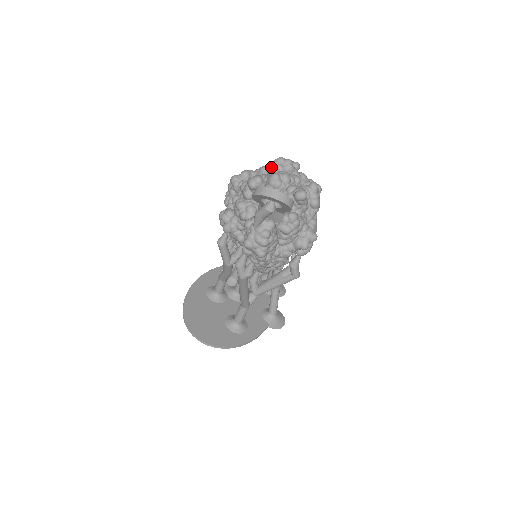
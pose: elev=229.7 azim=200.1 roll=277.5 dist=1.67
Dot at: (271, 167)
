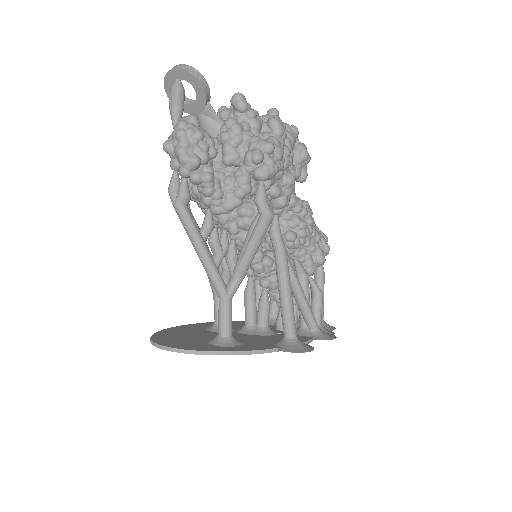
Dot at: occluded
